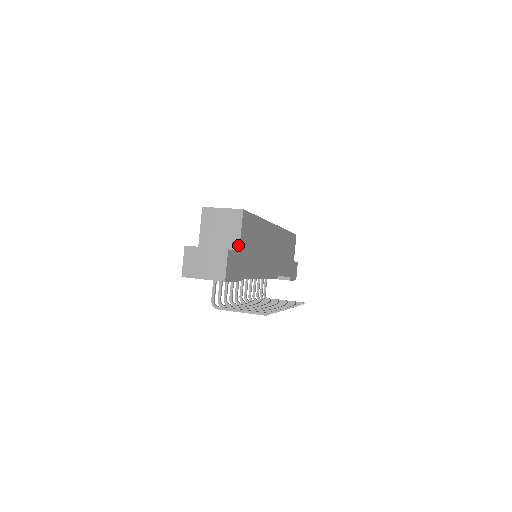
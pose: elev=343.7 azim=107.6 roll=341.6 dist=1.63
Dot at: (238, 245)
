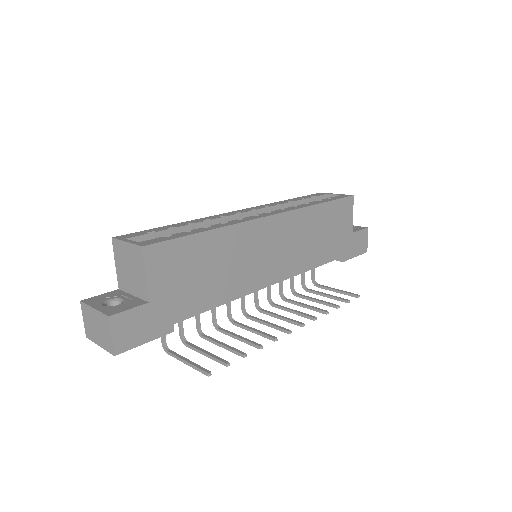
Dot at: (146, 294)
